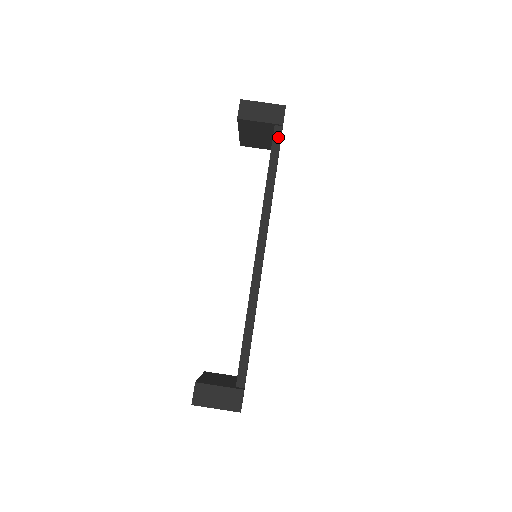
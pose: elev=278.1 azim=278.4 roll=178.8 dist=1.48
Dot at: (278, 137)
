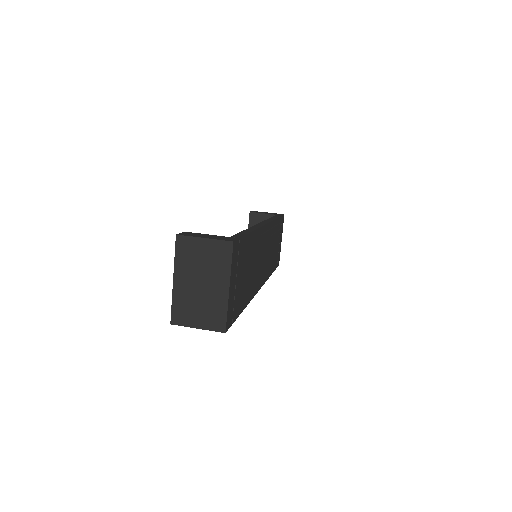
Dot at: occluded
